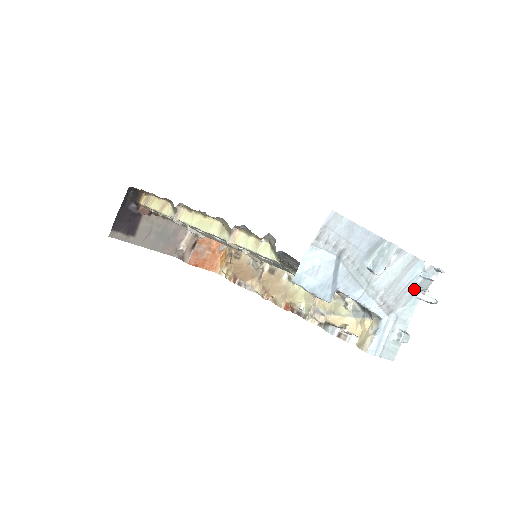
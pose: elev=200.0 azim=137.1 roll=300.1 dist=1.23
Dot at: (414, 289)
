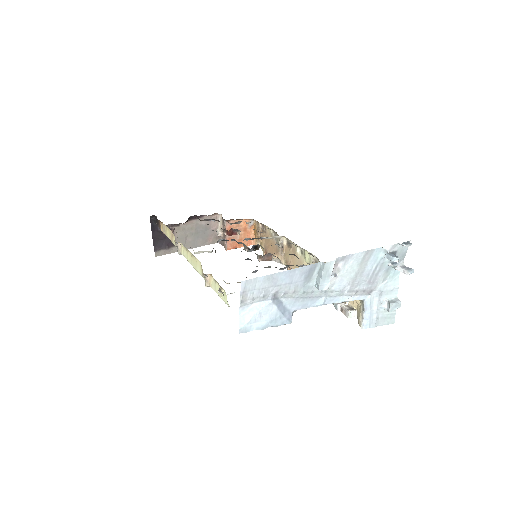
Dot at: (386, 267)
